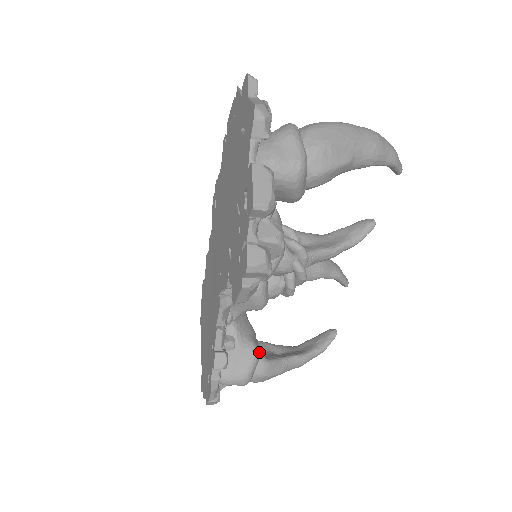
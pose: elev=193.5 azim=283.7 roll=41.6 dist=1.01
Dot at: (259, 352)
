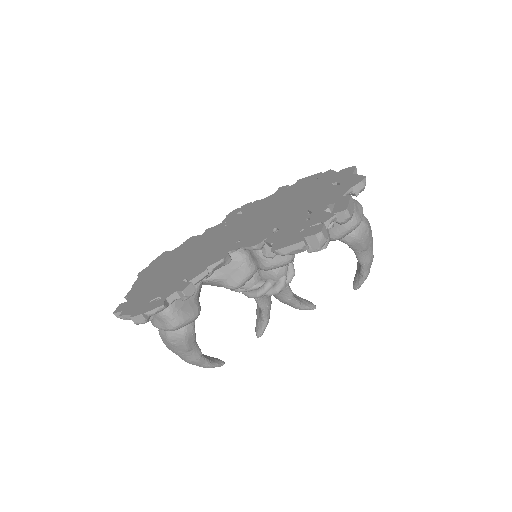
Dot at: occluded
